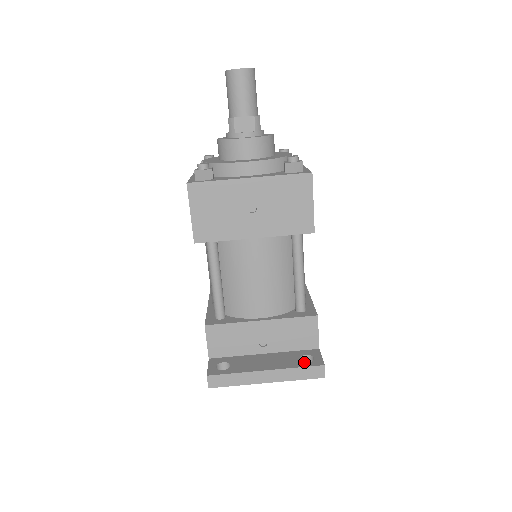
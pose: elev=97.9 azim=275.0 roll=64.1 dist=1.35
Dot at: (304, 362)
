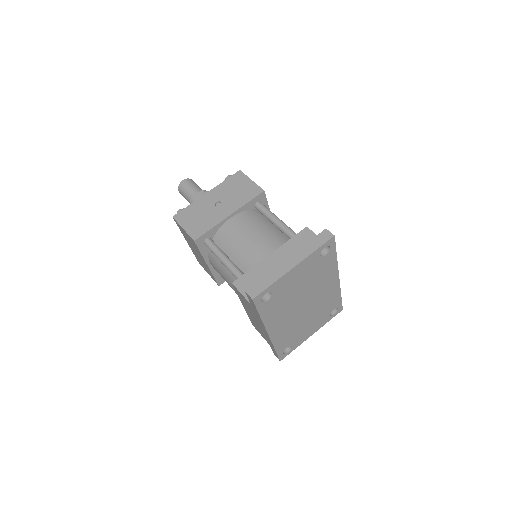
Dot at: occluded
